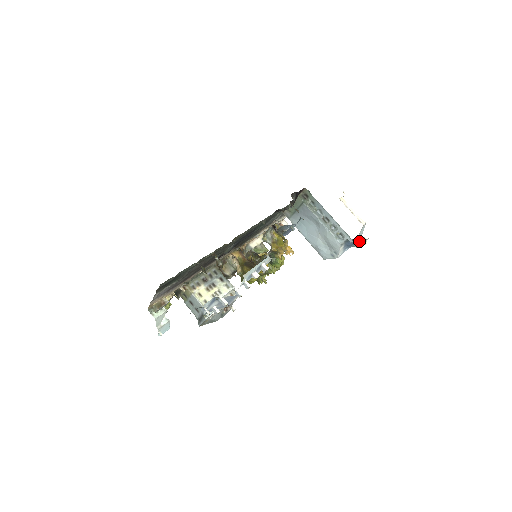
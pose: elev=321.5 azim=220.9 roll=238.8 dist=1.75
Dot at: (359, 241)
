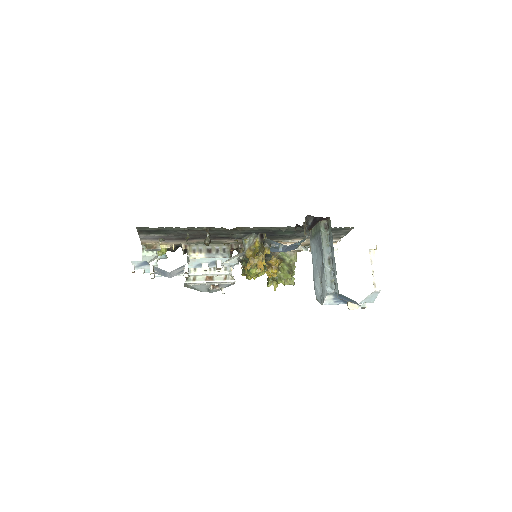
Dot at: (348, 302)
